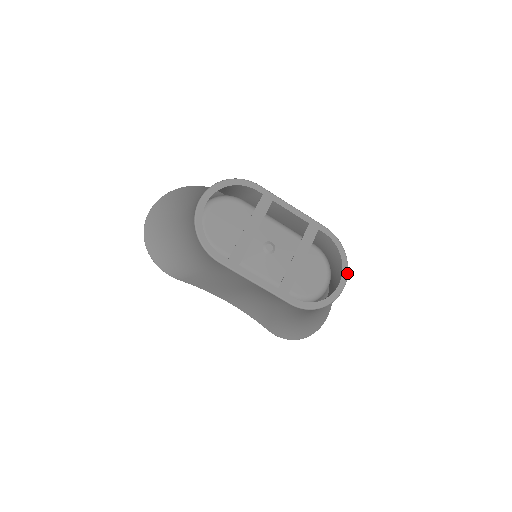
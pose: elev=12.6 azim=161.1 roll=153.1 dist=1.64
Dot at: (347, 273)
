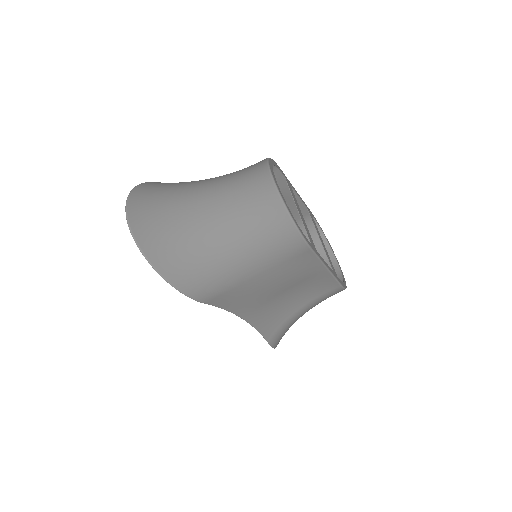
Dot at: occluded
